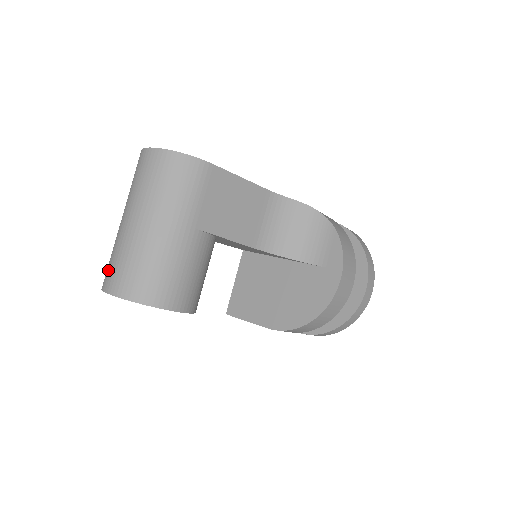
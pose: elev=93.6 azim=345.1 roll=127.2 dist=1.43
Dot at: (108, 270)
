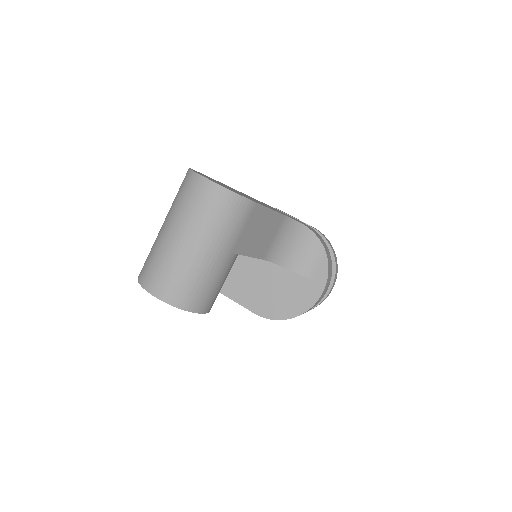
Dot at: (151, 273)
